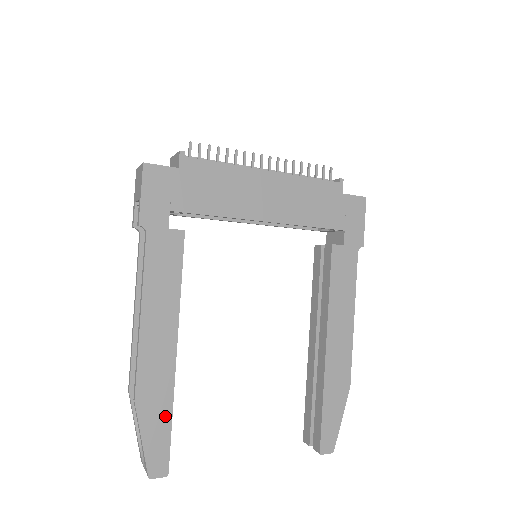
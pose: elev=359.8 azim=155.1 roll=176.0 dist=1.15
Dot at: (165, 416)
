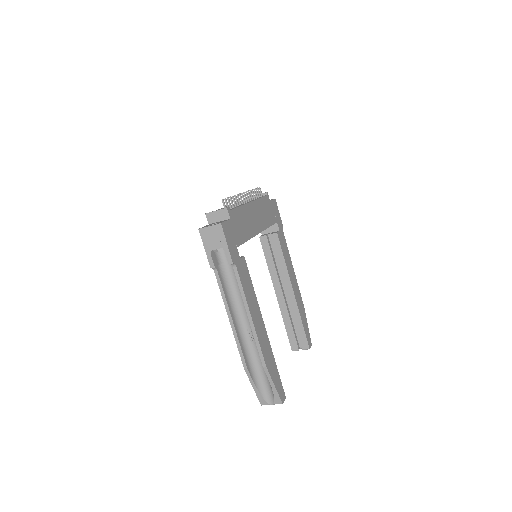
Dot at: (275, 367)
